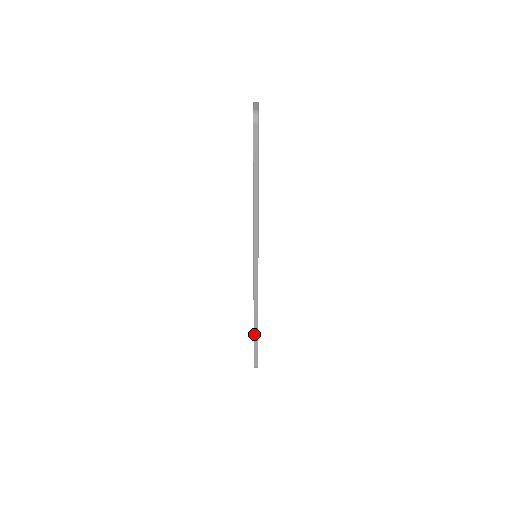
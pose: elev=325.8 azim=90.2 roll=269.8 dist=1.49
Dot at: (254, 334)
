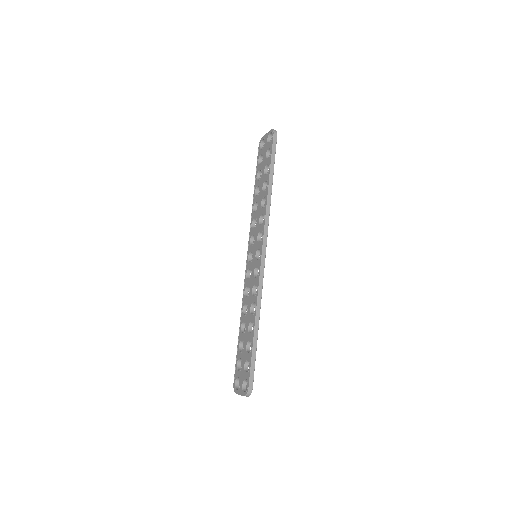
Dot at: (254, 337)
